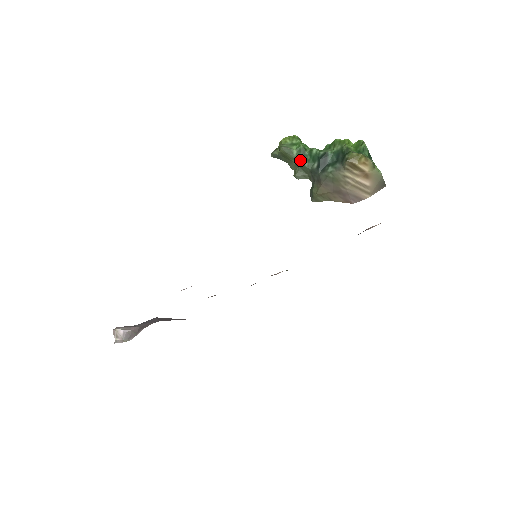
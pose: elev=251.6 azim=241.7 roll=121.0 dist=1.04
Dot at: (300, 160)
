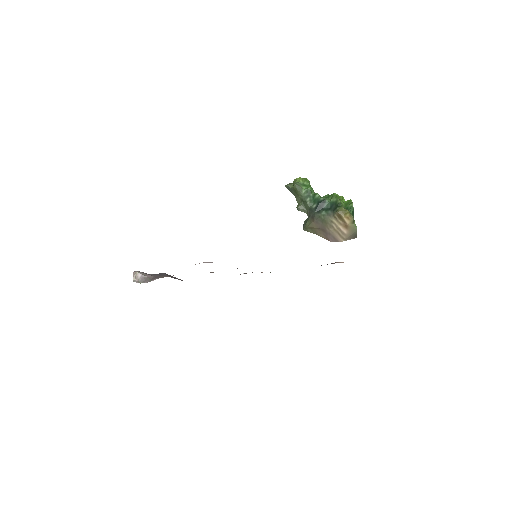
Dot at: (305, 198)
